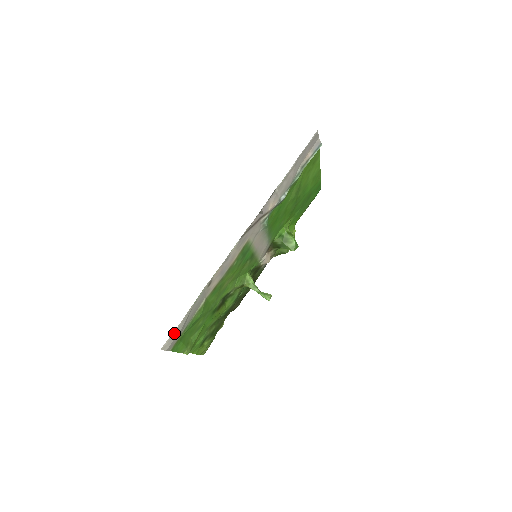
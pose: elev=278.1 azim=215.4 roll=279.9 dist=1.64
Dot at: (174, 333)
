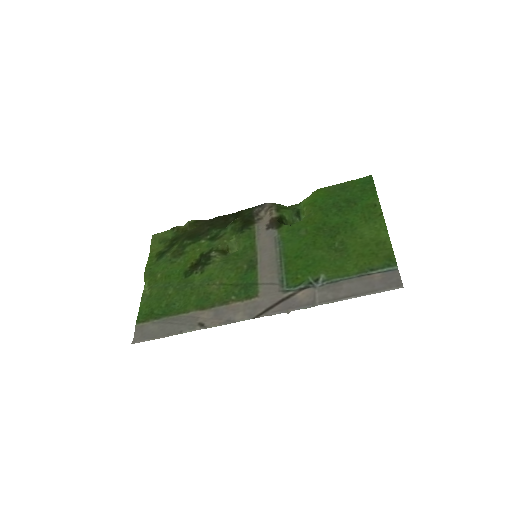
Dot at: (148, 338)
